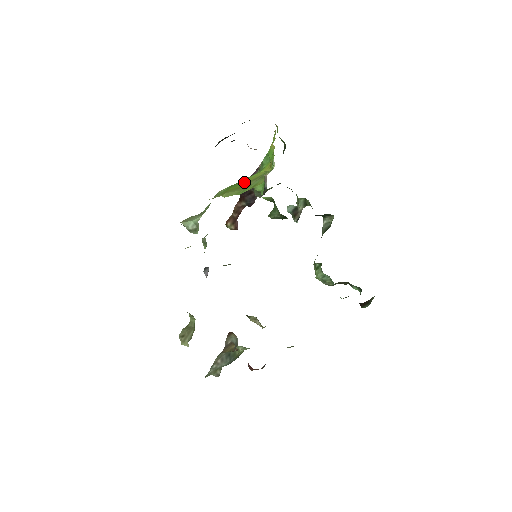
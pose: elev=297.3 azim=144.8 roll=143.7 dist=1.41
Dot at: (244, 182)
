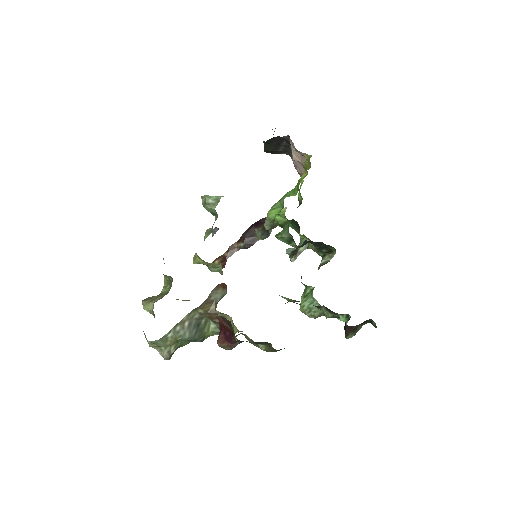
Dot at: occluded
